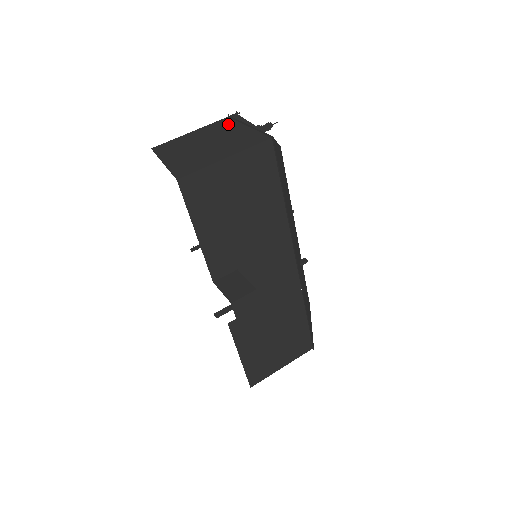
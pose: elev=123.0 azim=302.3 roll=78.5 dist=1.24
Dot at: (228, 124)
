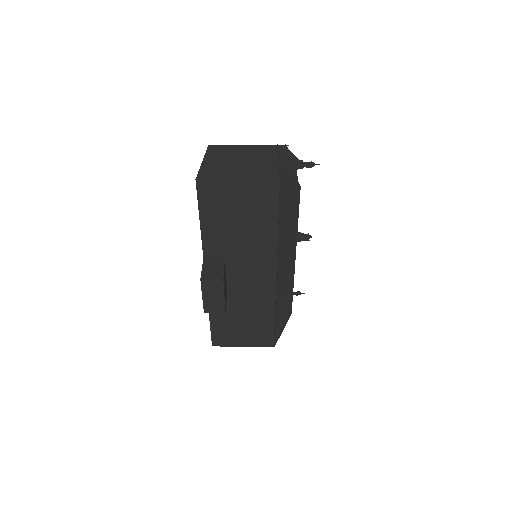
Dot at: (270, 152)
